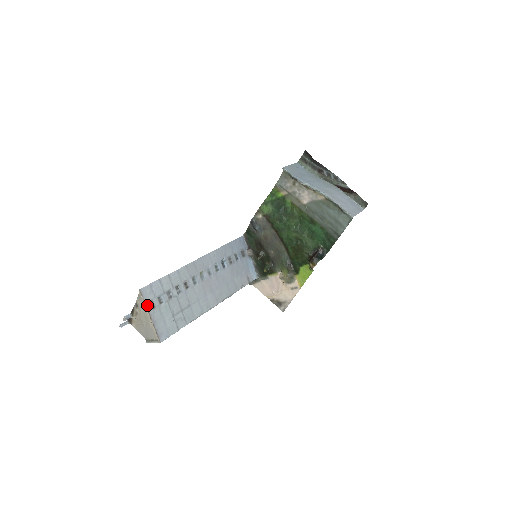
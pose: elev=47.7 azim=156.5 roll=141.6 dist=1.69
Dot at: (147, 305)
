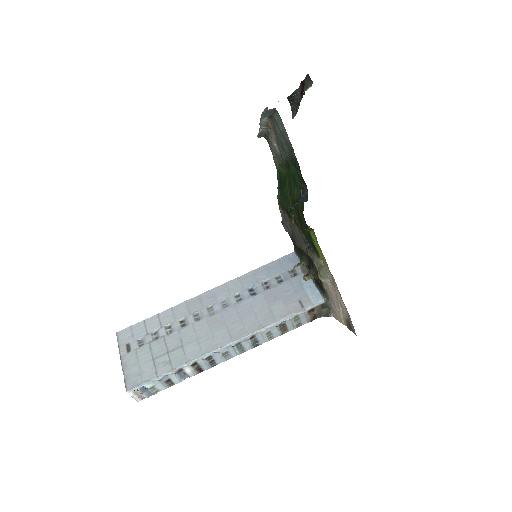
Dot at: (121, 349)
